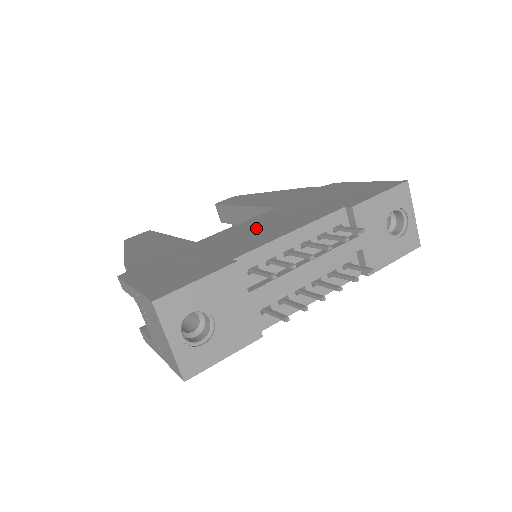
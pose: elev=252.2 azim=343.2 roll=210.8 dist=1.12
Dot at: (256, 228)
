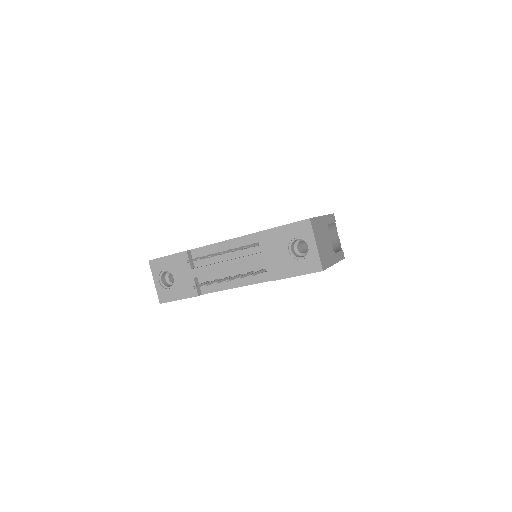
Dot at: occluded
